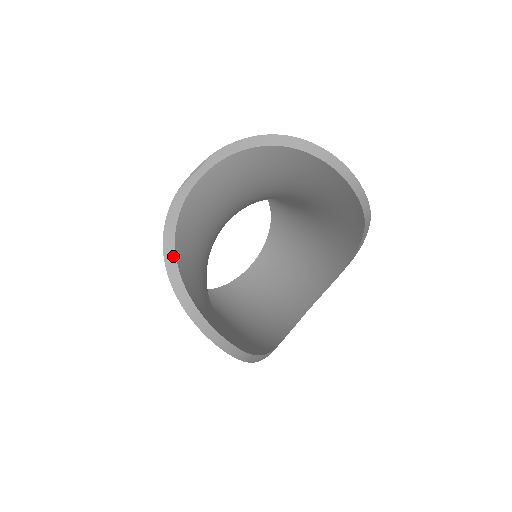
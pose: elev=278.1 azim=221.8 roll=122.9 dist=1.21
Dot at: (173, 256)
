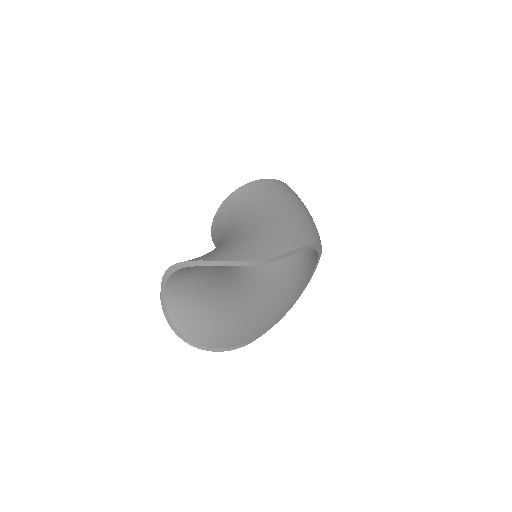
Dot at: (175, 328)
